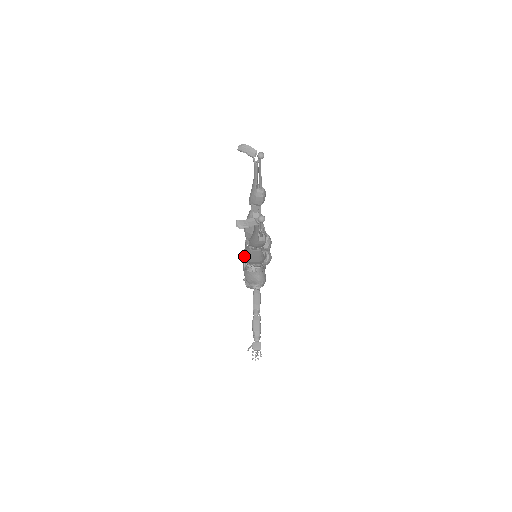
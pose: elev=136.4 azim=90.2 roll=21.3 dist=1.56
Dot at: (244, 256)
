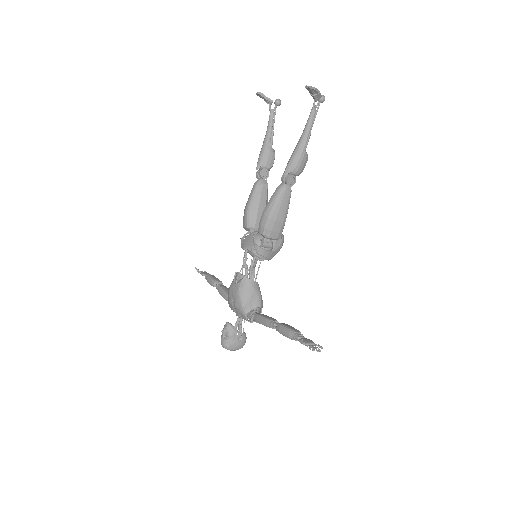
Dot at: (263, 219)
